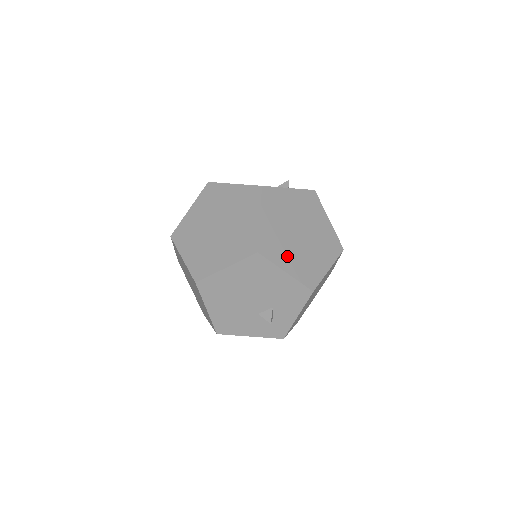
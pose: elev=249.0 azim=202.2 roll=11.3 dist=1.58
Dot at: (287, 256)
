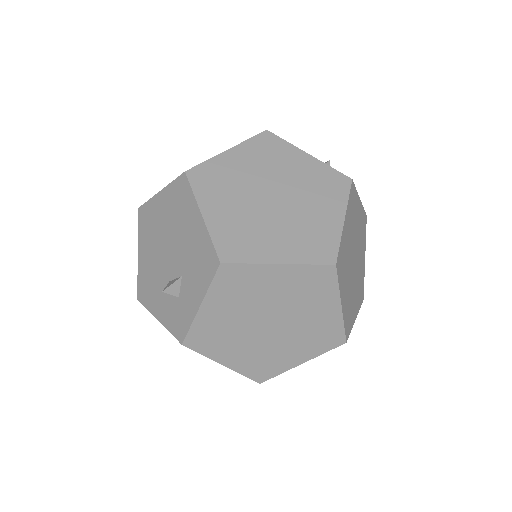
Dot at: (224, 203)
